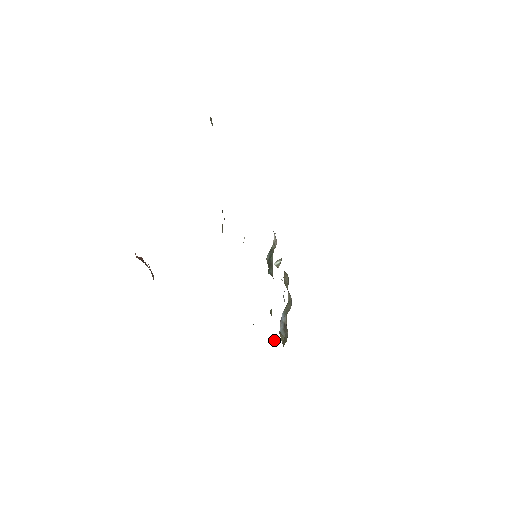
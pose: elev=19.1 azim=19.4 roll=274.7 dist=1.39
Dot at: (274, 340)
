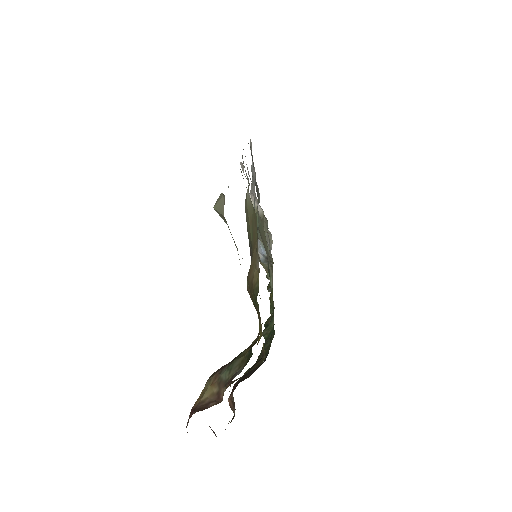
Dot at: (270, 290)
